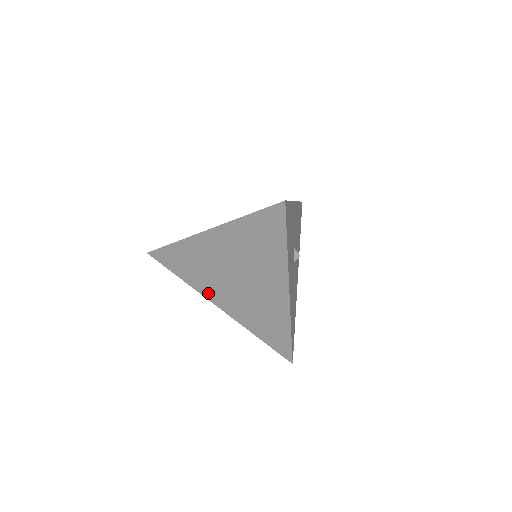
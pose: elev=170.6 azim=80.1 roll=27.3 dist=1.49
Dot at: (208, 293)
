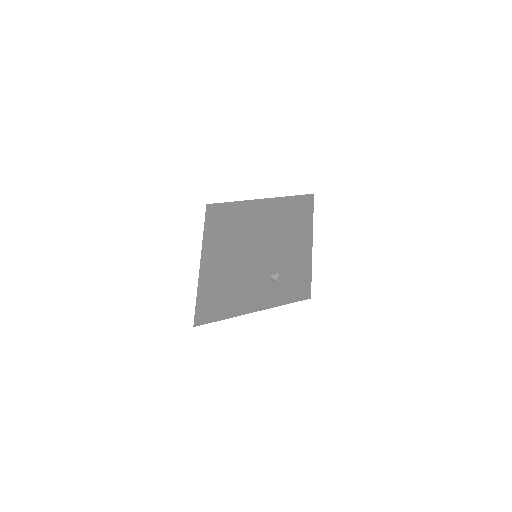
Dot at: occluded
